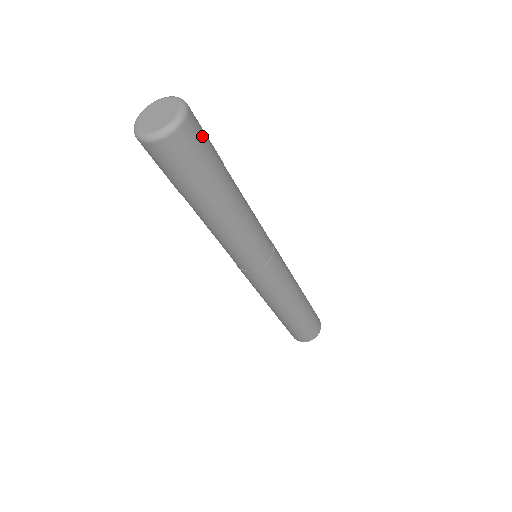
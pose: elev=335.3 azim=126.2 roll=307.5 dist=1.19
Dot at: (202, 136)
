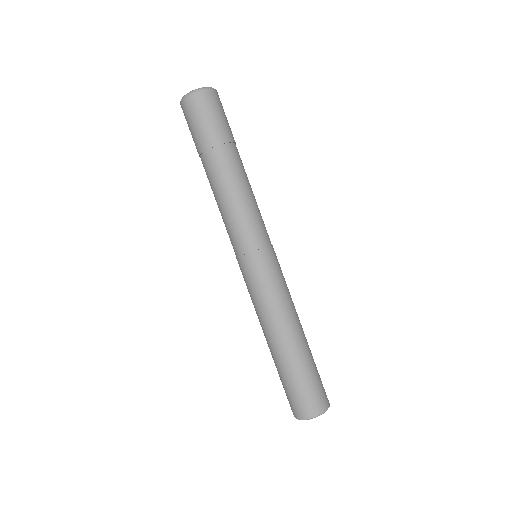
Dot at: (213, 109)
